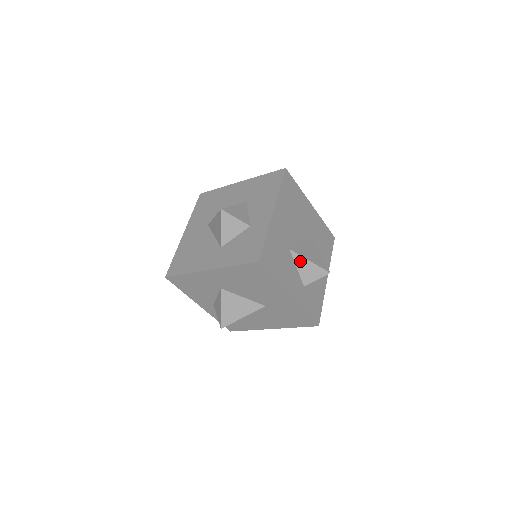
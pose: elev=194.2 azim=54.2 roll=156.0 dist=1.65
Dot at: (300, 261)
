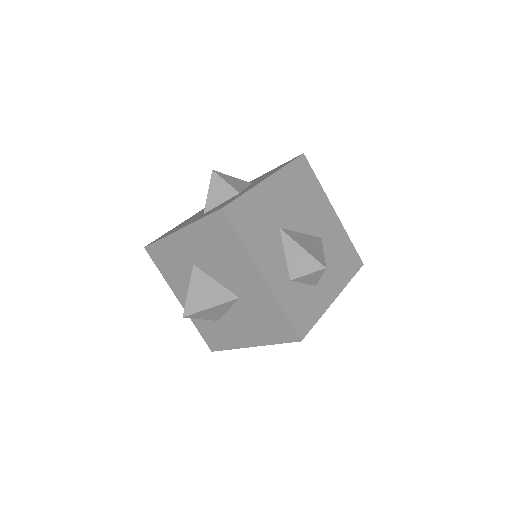
Dot at: (290, 245)
